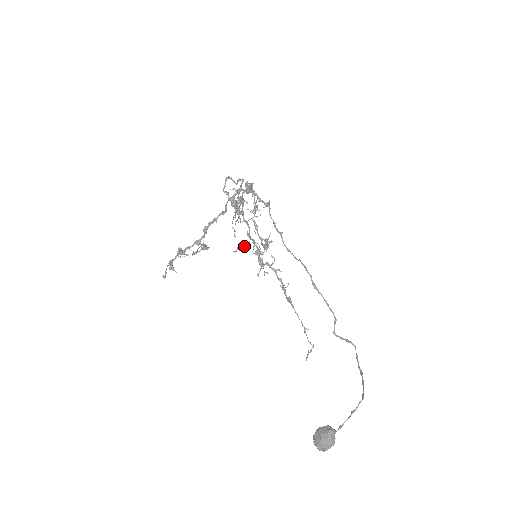
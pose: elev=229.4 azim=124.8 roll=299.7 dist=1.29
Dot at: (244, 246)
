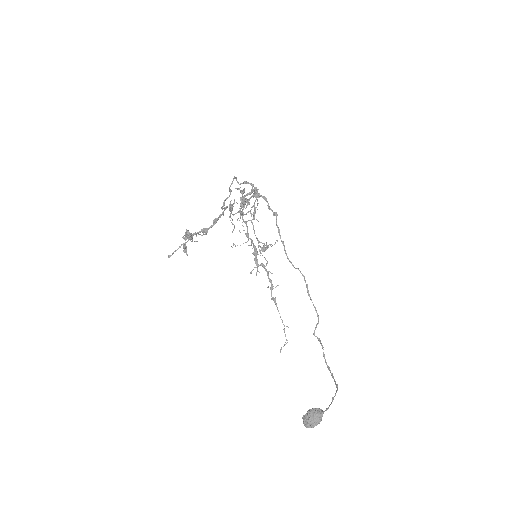
Dot at: occluded
